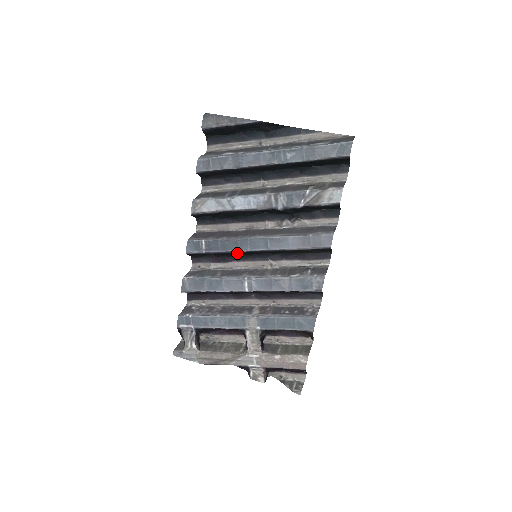
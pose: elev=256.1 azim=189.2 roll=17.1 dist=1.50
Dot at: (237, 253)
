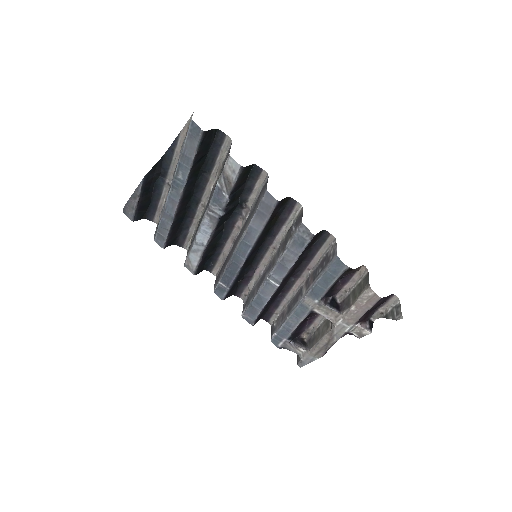
Dot at: (246, 267)
